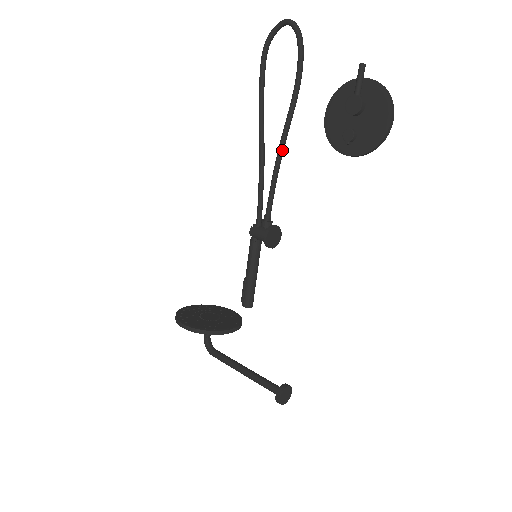
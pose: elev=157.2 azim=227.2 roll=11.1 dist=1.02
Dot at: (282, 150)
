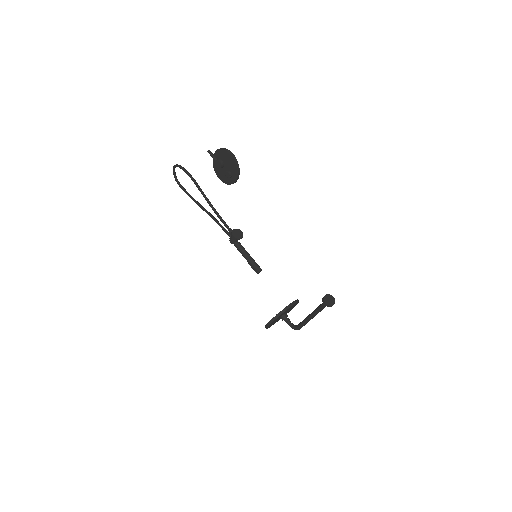
Dot at: (210, 203)
